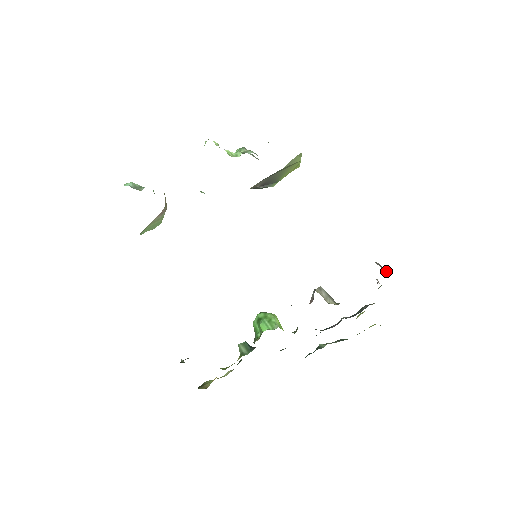
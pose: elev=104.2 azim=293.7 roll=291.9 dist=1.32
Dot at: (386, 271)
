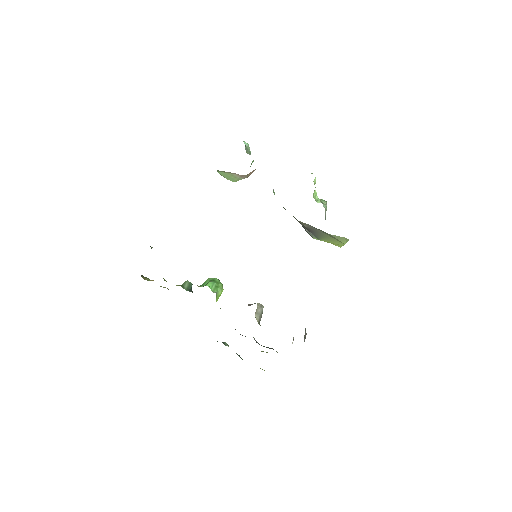
Dot at: (304, 341)
